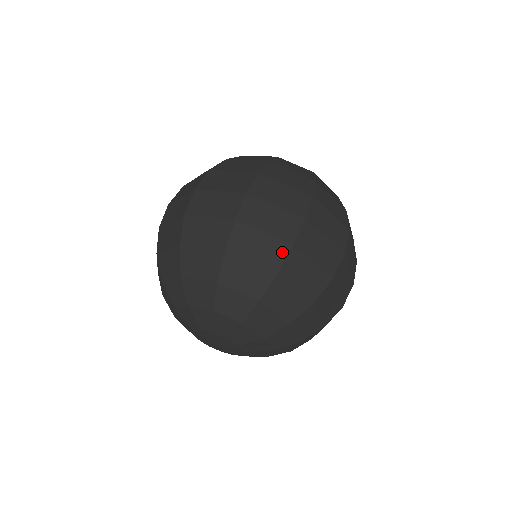
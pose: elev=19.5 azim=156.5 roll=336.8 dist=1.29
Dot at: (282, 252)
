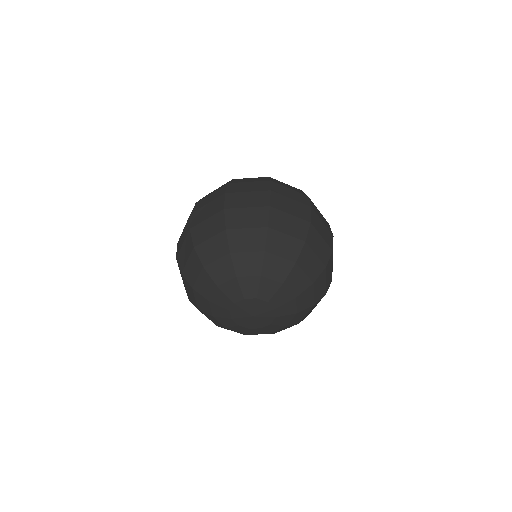
Dot at: (329, 253)
